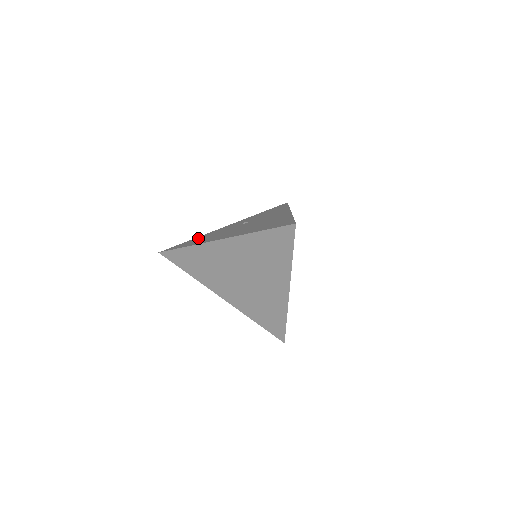
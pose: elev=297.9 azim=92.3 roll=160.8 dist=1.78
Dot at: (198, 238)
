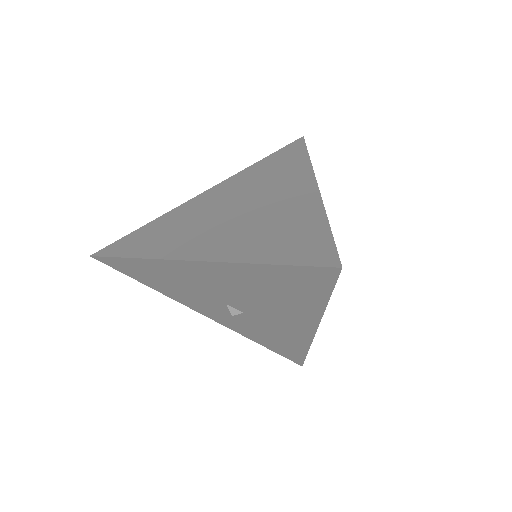
Dot at: occluded
